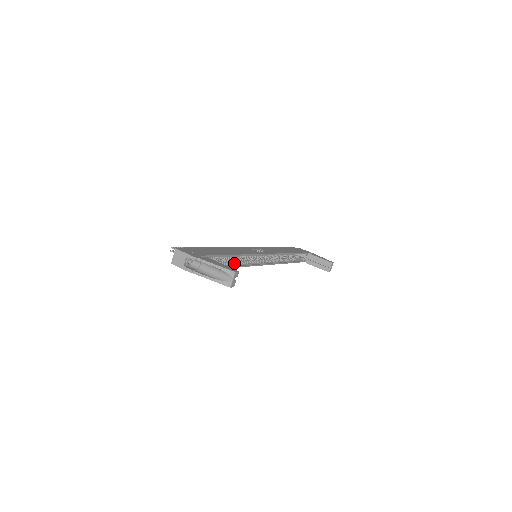
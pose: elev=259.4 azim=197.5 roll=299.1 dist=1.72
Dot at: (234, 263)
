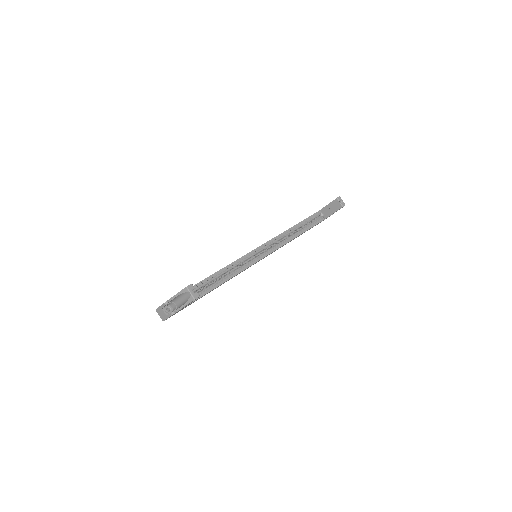
Dot at: (225, 278)
